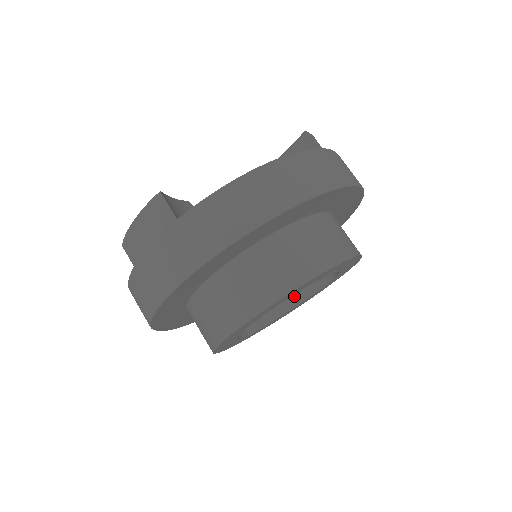
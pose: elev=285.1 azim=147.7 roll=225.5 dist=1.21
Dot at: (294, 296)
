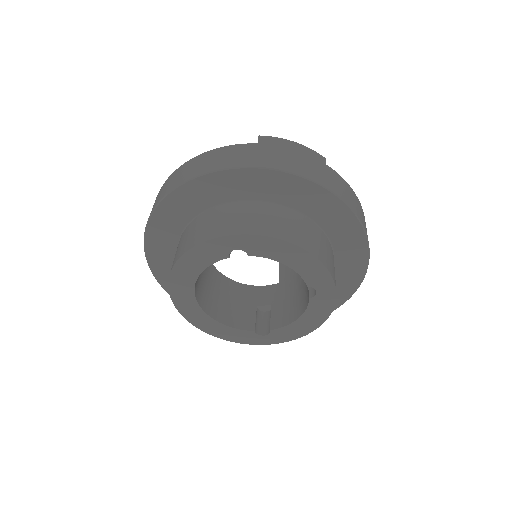
Dot at: (305, 301)
